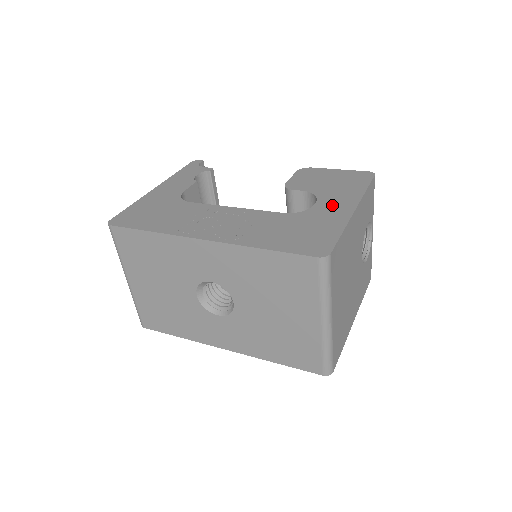
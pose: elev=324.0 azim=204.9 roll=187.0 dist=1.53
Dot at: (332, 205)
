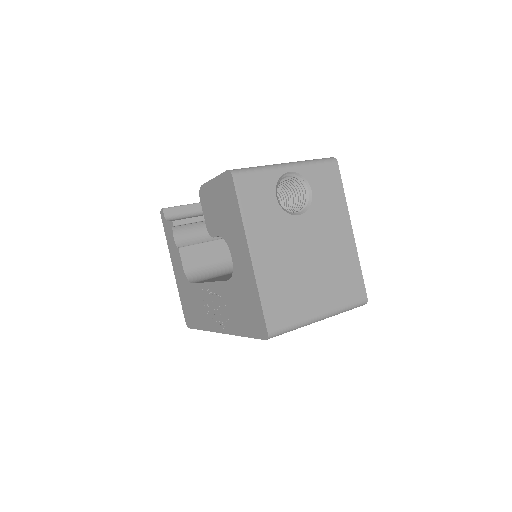
Dot at: (238, 256)
